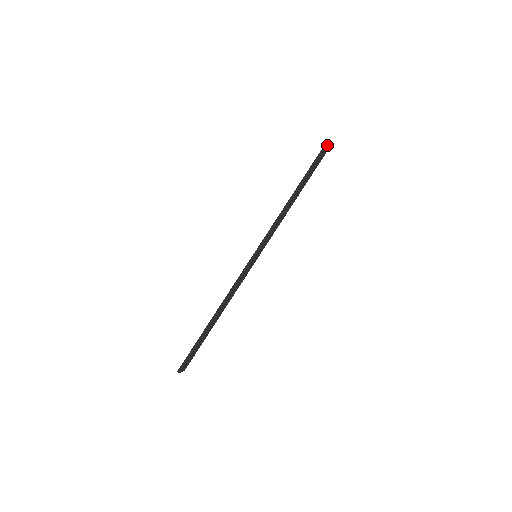
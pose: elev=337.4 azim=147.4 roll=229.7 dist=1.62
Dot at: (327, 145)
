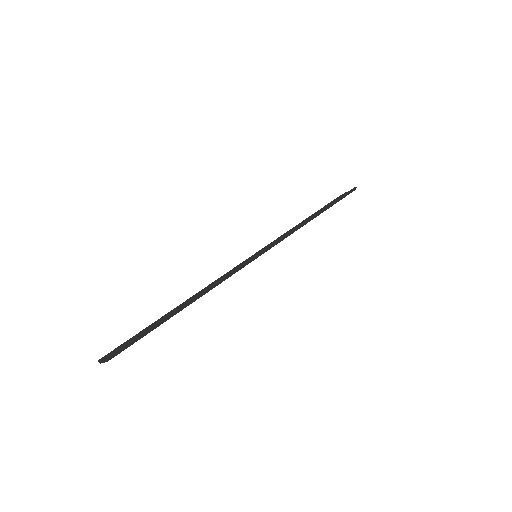
Dot at: occluded
